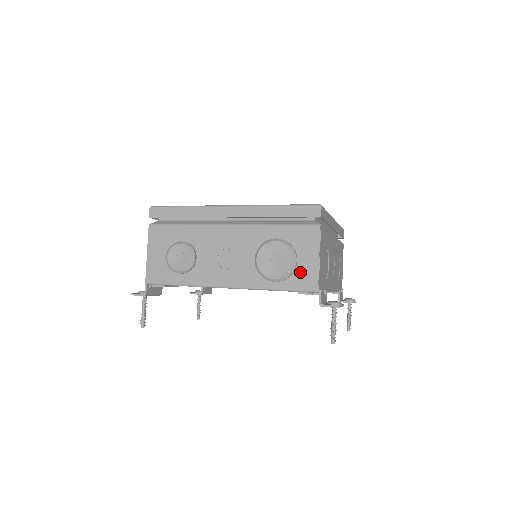
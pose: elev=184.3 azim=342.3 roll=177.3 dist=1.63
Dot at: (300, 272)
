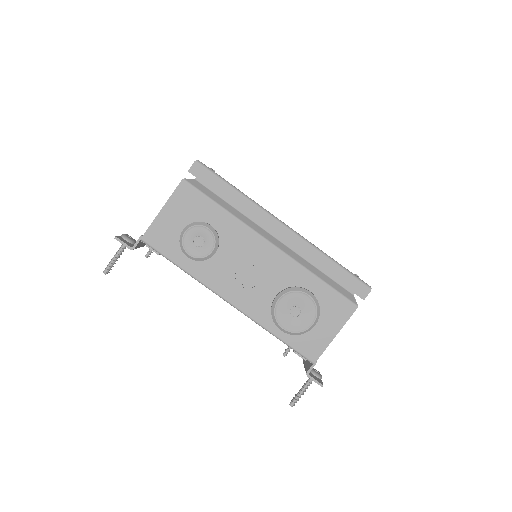
Dot at: (310, 336)
